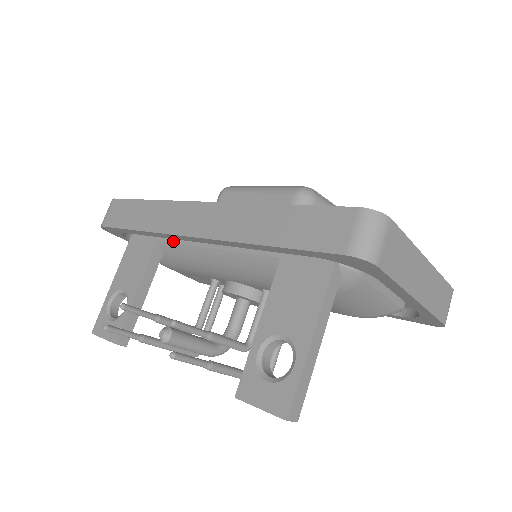
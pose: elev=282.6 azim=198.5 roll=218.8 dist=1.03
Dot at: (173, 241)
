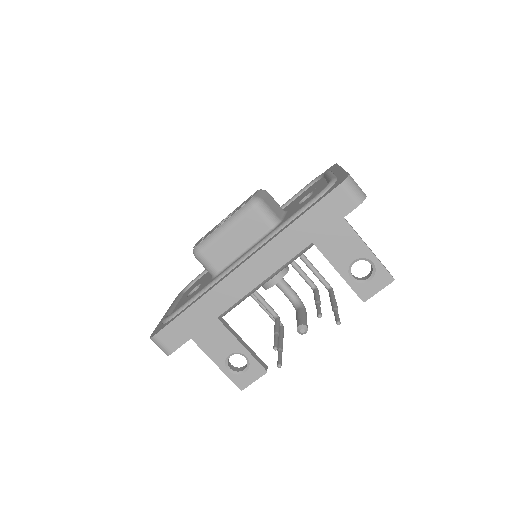
Dot at: occluded
